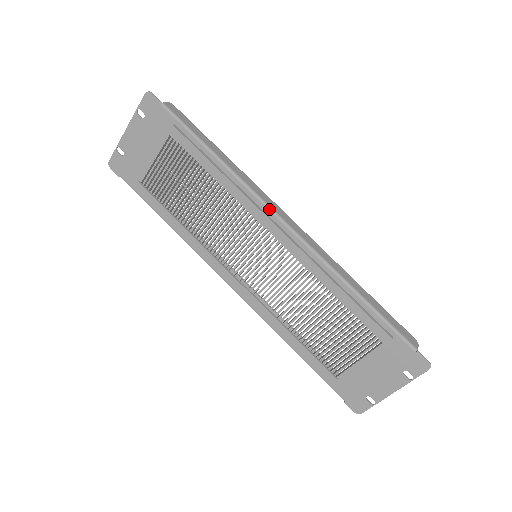
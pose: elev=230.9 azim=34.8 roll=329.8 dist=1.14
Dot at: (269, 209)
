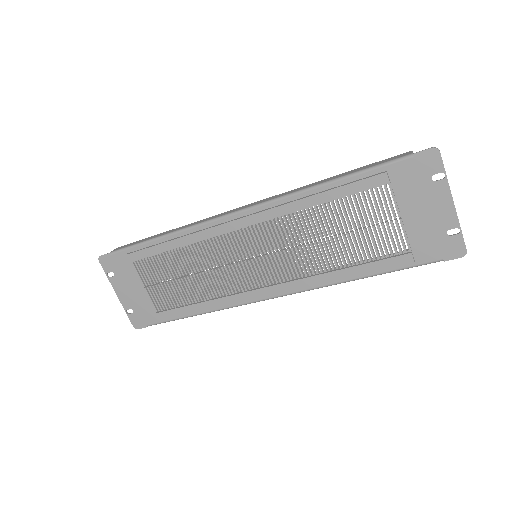
Dot at: (220, 219)
